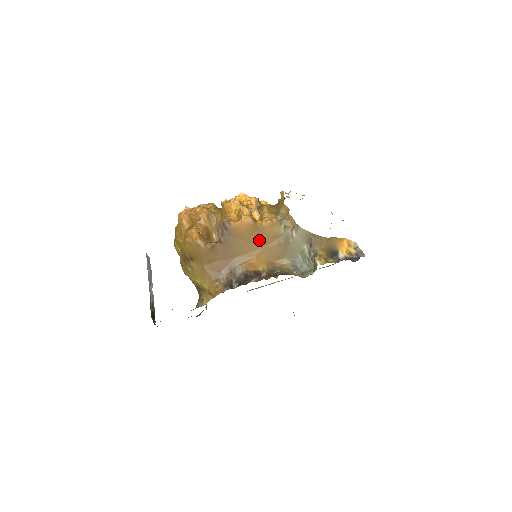
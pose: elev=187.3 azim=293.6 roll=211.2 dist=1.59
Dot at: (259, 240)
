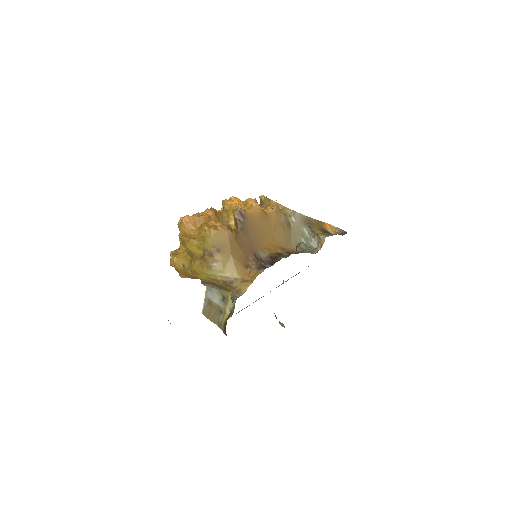
Dot at: (269, 227)
